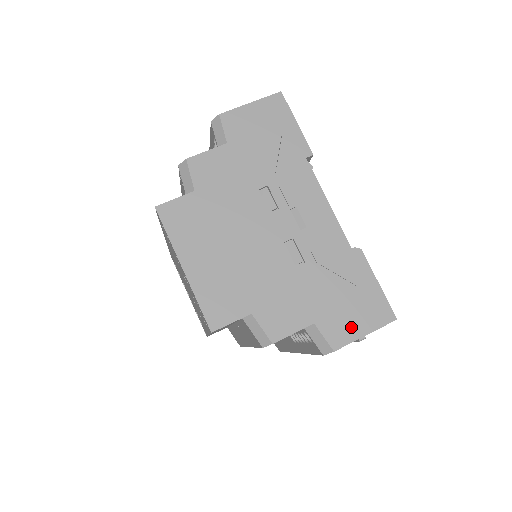
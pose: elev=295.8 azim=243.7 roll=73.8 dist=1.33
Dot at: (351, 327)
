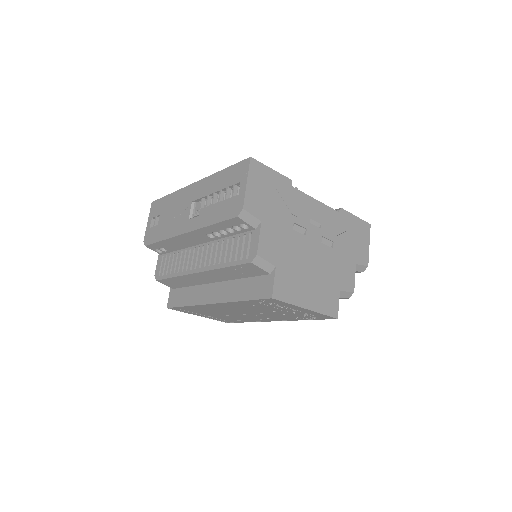
Dot at: (364, 248)
